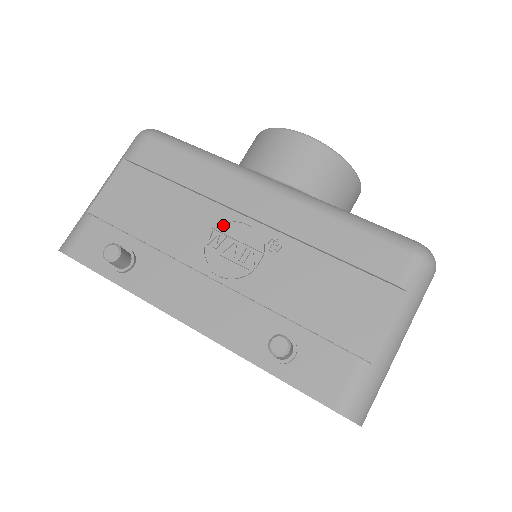
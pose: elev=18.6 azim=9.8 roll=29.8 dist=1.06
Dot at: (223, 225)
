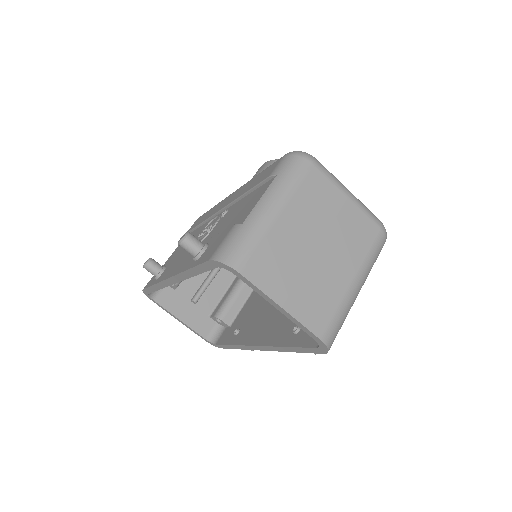
Dot at: occluded
